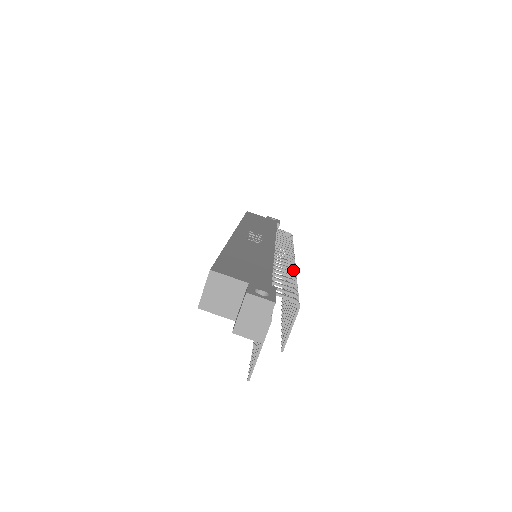
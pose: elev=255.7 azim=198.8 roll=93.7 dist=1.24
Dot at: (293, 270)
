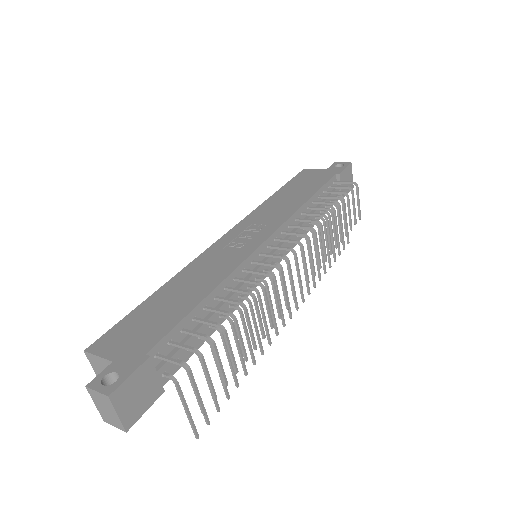
Dot at: (257, 284)
